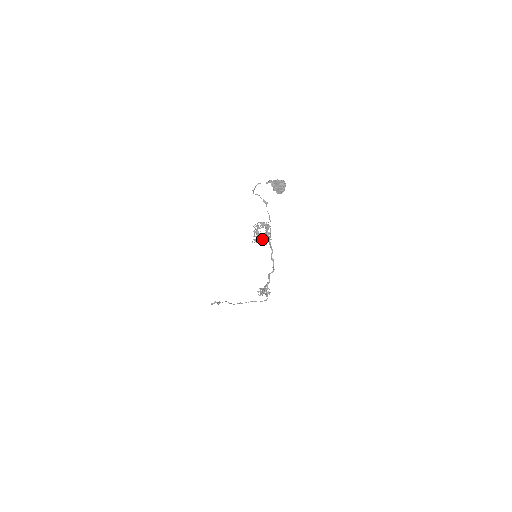
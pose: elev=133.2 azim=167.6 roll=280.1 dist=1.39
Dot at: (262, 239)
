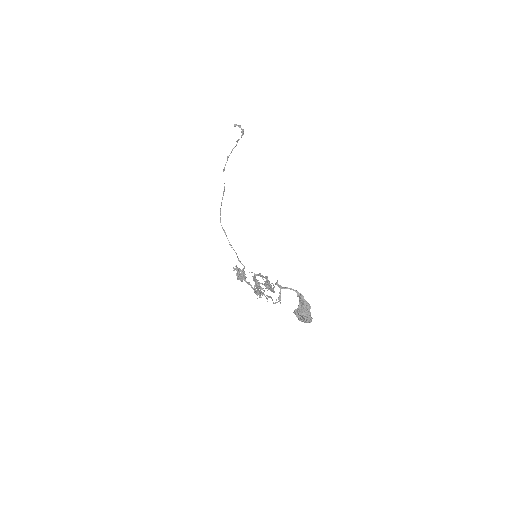
Dot at: (257, 291)
